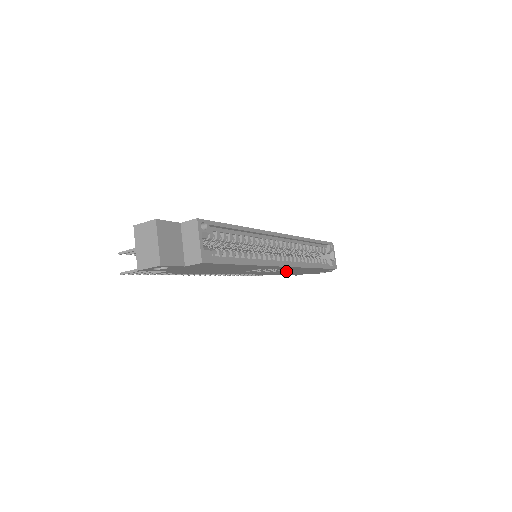
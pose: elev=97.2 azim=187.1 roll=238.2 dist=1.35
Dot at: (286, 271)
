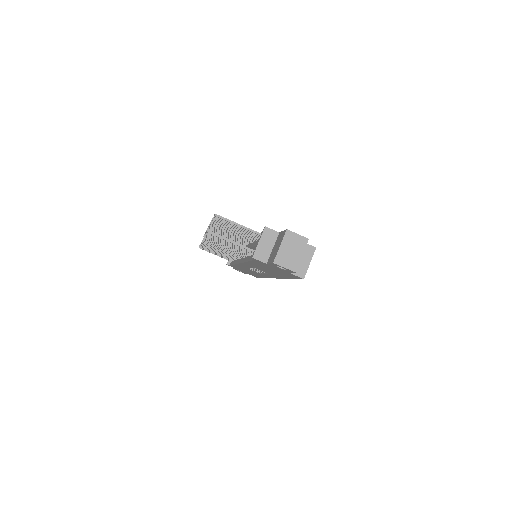
Dot at: (251, 271)
